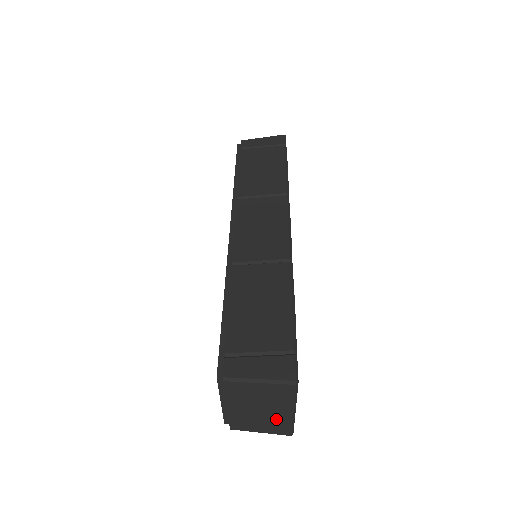
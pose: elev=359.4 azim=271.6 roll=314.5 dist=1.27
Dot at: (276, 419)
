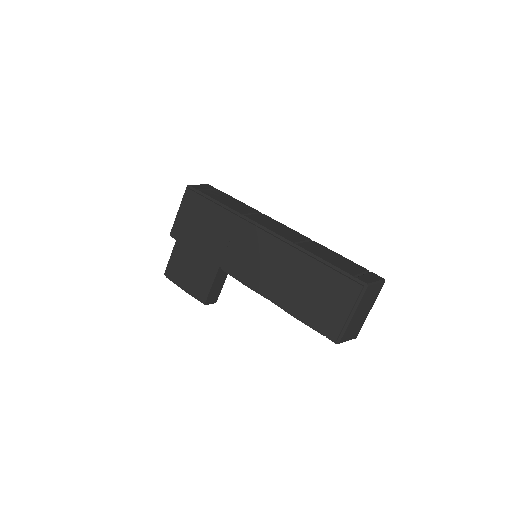
Dot at: (362, 321)
